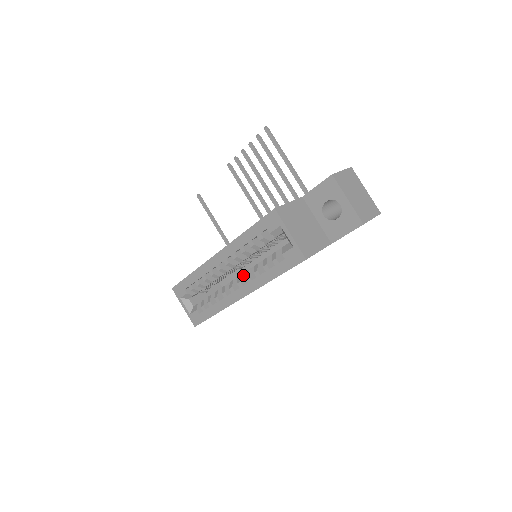
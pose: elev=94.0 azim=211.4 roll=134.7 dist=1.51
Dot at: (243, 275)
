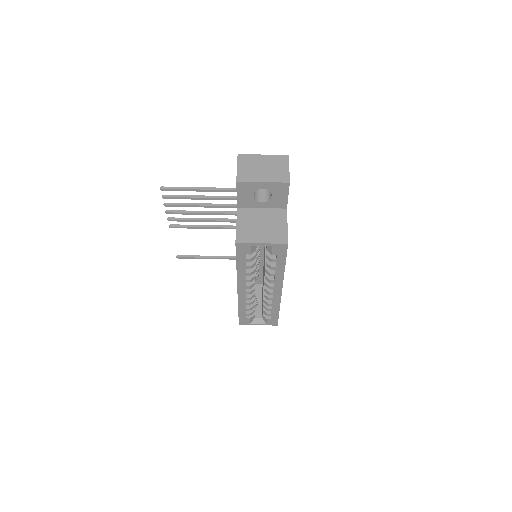
Dot at: (266, 280)
